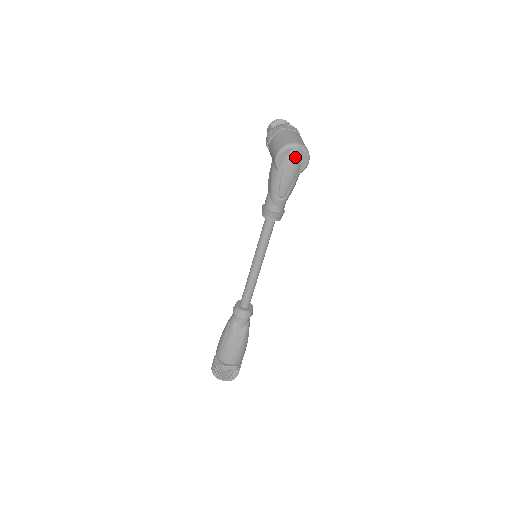
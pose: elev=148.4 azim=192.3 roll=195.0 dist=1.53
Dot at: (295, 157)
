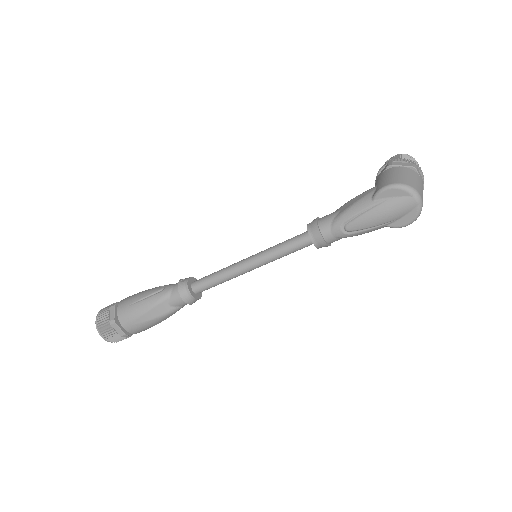
Dot at: (403, 206)
